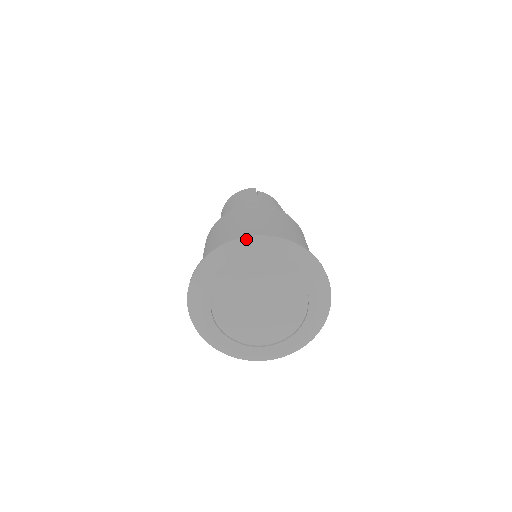
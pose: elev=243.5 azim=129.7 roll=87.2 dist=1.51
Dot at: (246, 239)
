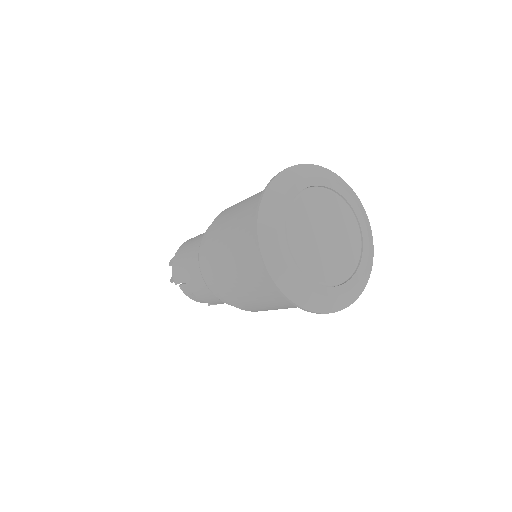
Dot at: (298, 166)
